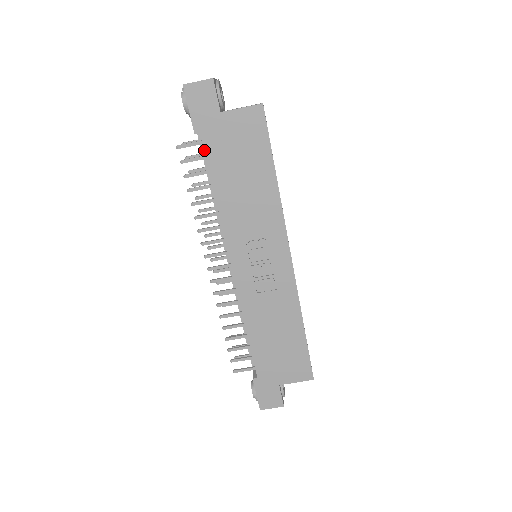
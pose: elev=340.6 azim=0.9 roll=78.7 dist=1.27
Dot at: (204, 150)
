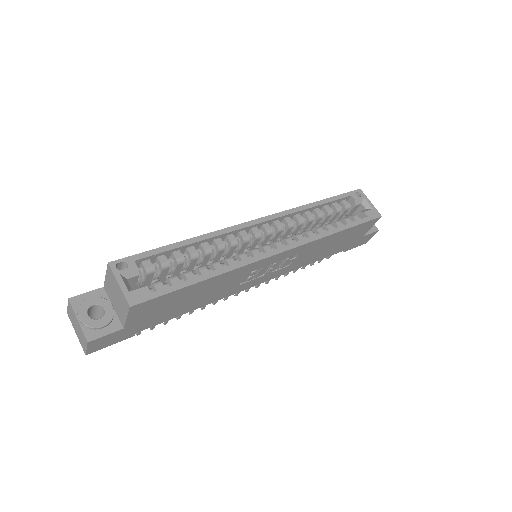
Dot at: occluded
